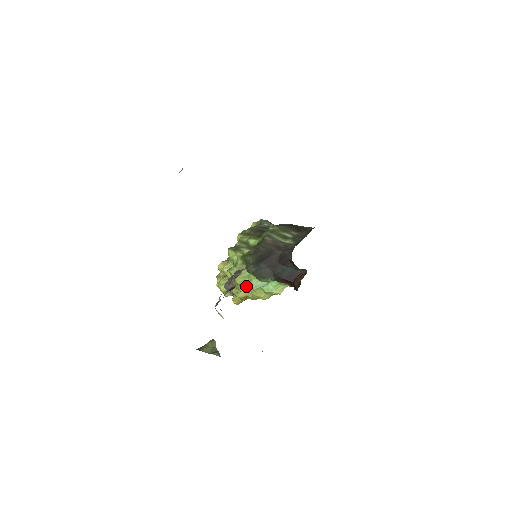
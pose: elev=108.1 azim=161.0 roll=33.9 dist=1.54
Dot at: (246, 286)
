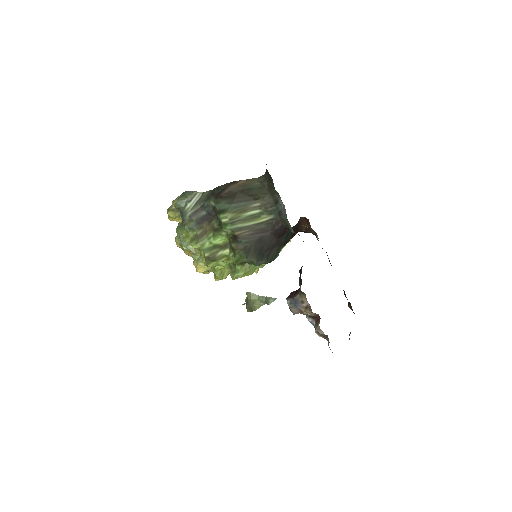
Dot at: (259, 267)
